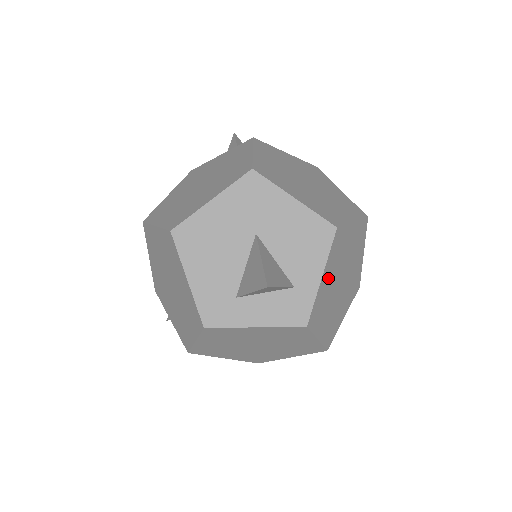
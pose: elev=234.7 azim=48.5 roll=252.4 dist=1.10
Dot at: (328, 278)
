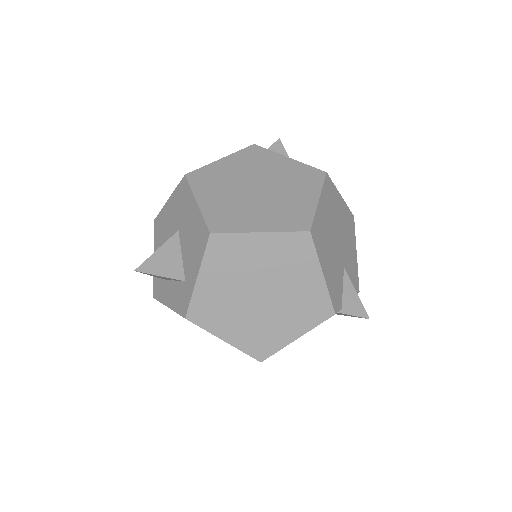
Dot at: (216, 282)
